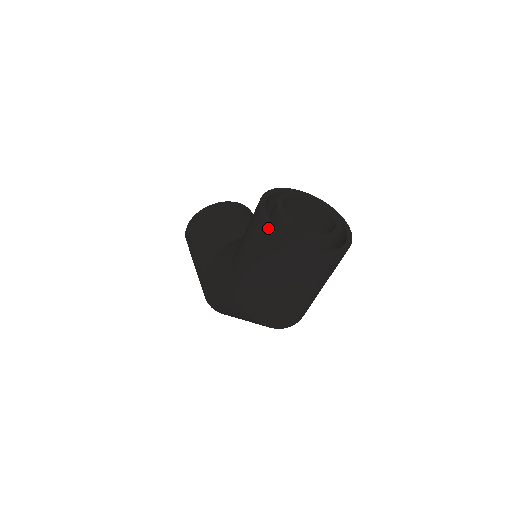
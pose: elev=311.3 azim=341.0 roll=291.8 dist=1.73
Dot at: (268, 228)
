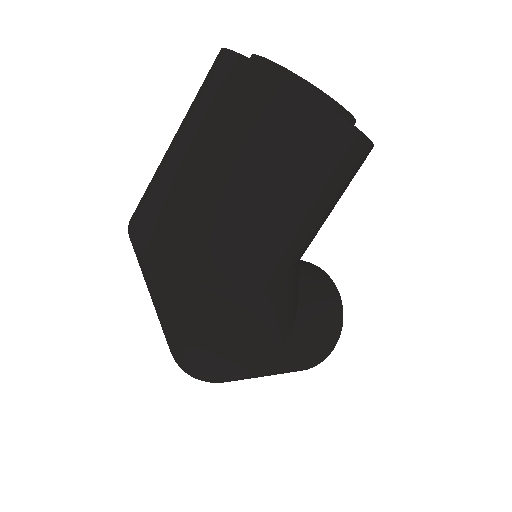
Dot at: occluded
